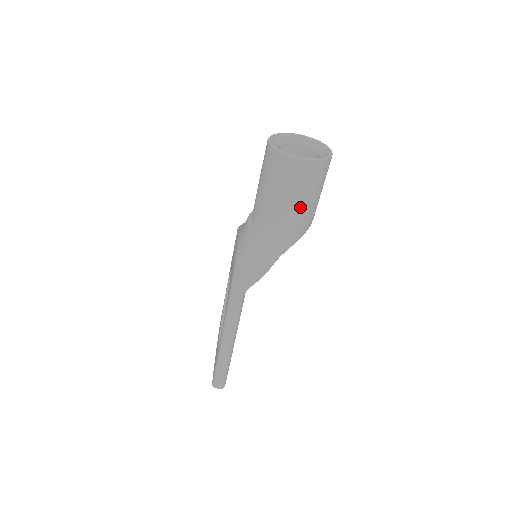
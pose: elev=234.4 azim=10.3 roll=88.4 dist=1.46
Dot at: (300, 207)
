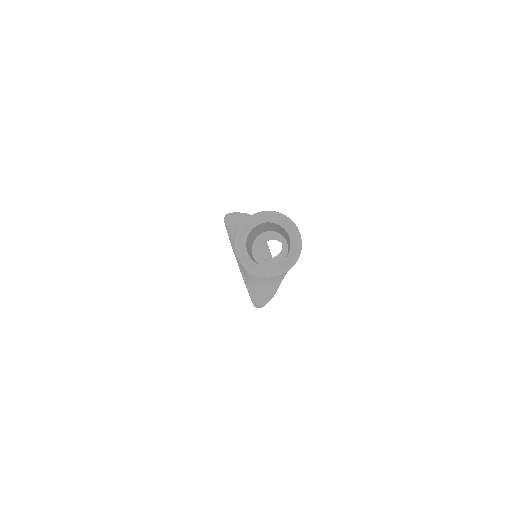
Dot at: occluded
